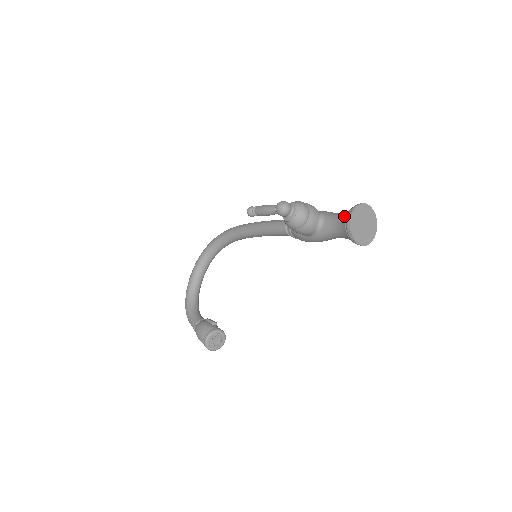
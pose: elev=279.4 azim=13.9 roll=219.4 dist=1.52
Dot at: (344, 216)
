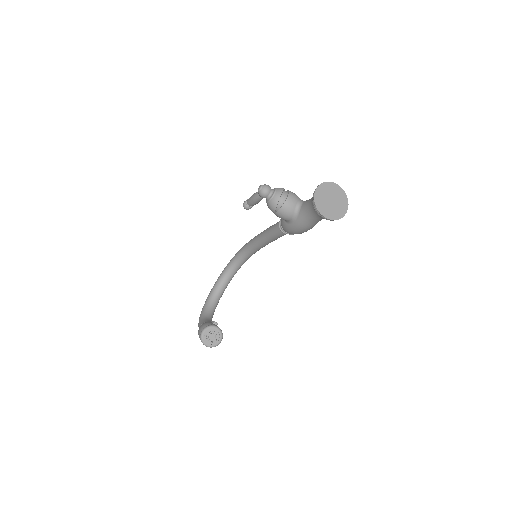
Dot at: occluded
